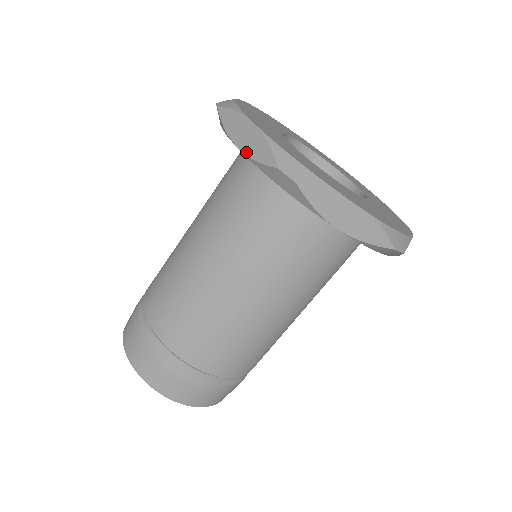
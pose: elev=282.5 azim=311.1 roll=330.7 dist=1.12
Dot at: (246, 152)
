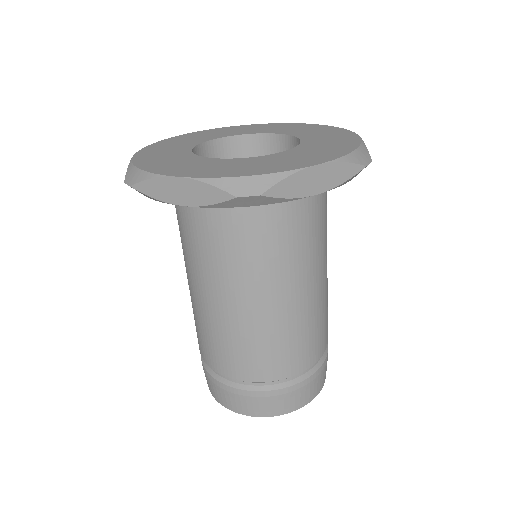
Dot at: (195, 204)
